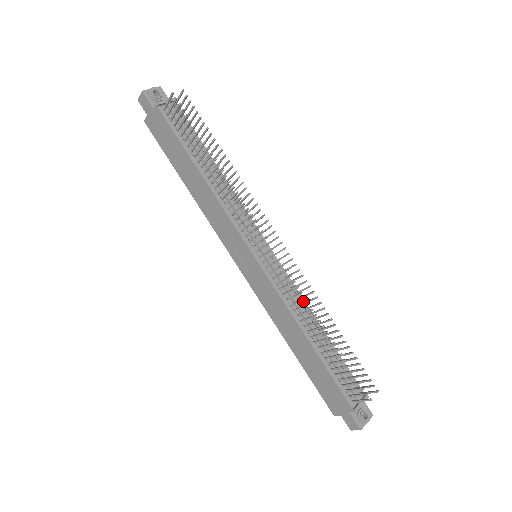
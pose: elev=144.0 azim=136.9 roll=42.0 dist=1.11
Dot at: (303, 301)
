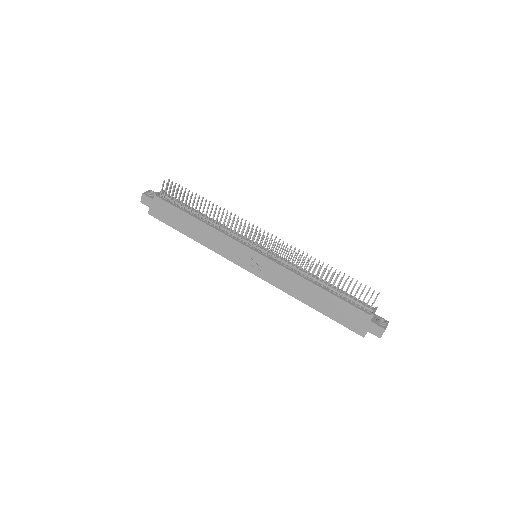
Dot at: (300, 268)
